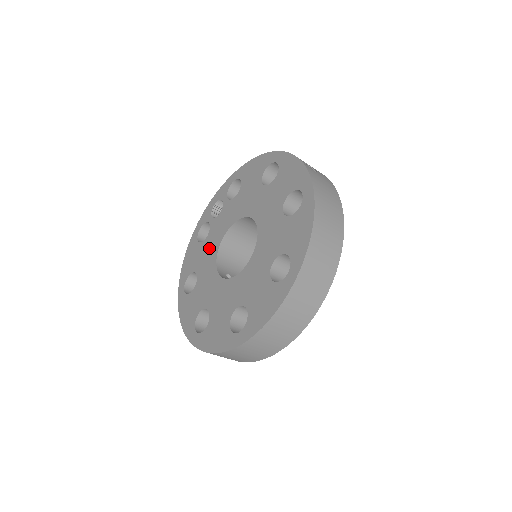
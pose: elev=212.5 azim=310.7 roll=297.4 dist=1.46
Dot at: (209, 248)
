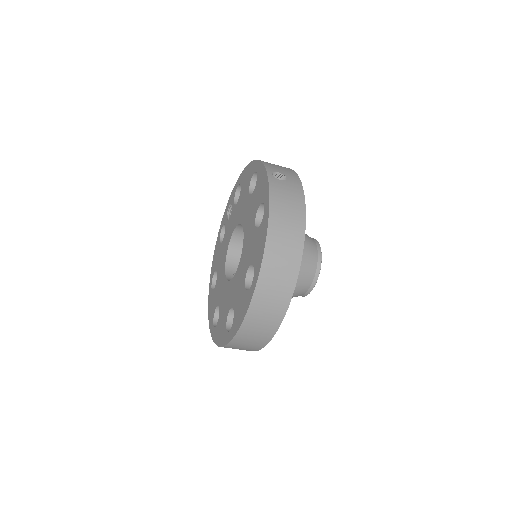
Dot at: (223, 250)
